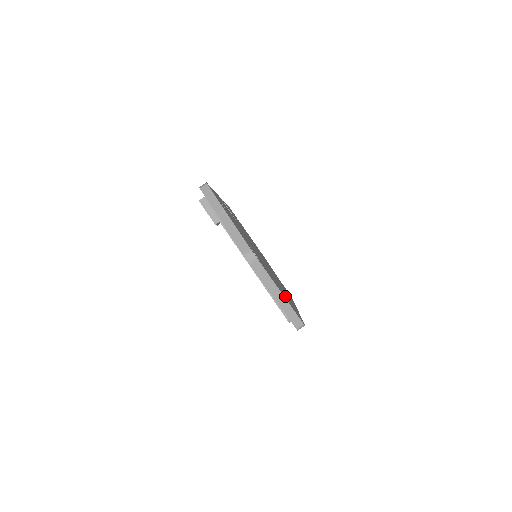
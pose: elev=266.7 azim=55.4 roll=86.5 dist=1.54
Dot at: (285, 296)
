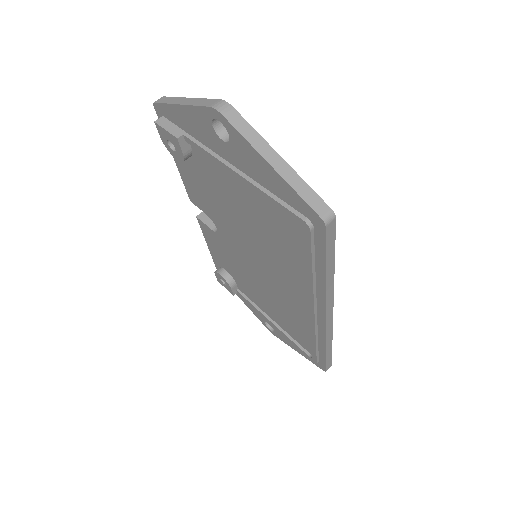
Dot at: occluded
